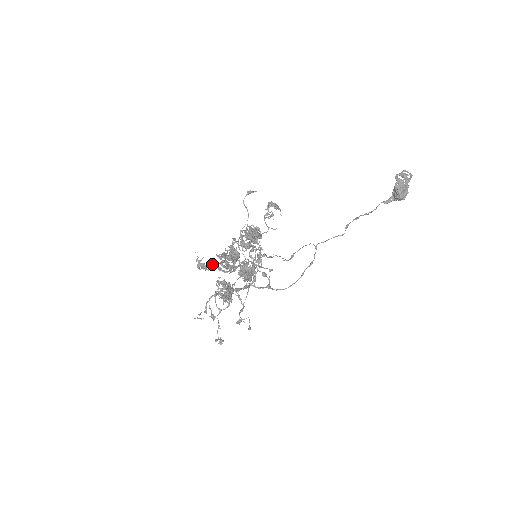
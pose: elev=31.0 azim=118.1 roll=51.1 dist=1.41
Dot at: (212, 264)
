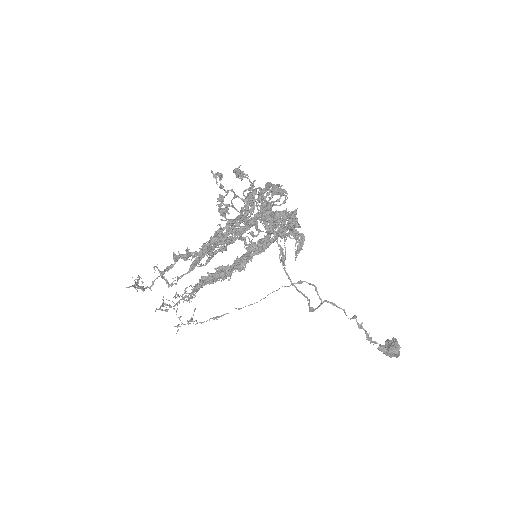
Dot at: (251, 183)
